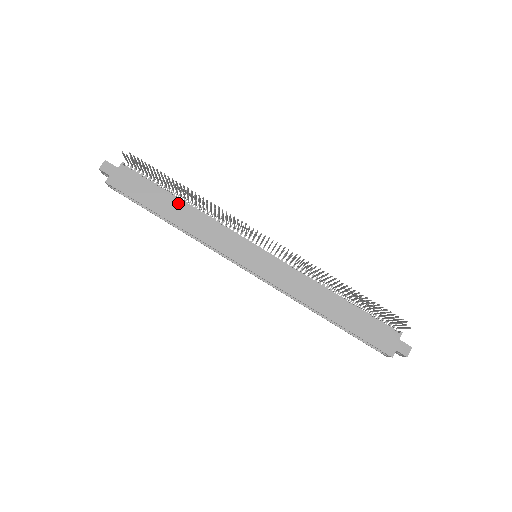
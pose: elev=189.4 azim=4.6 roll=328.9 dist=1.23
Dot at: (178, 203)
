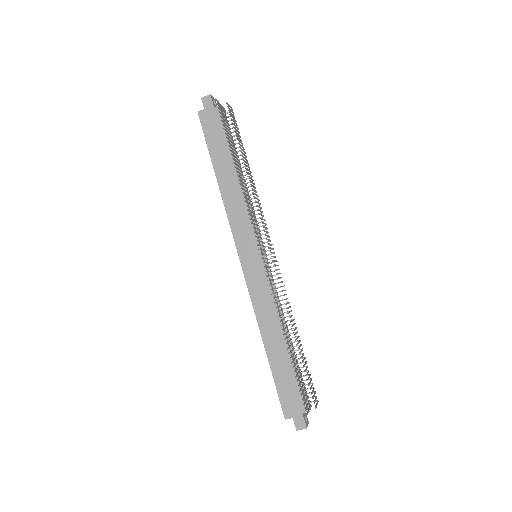
Dot at: (233, 169)
